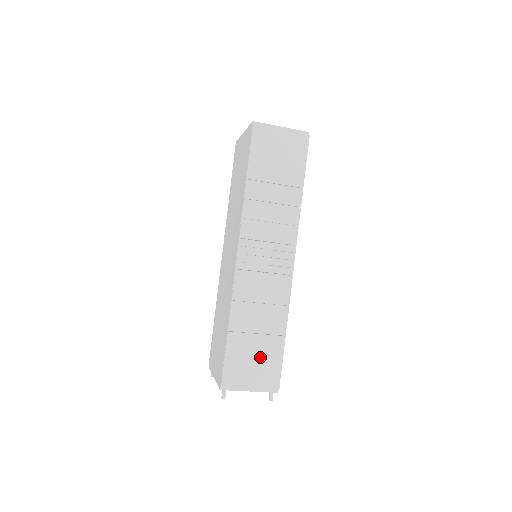
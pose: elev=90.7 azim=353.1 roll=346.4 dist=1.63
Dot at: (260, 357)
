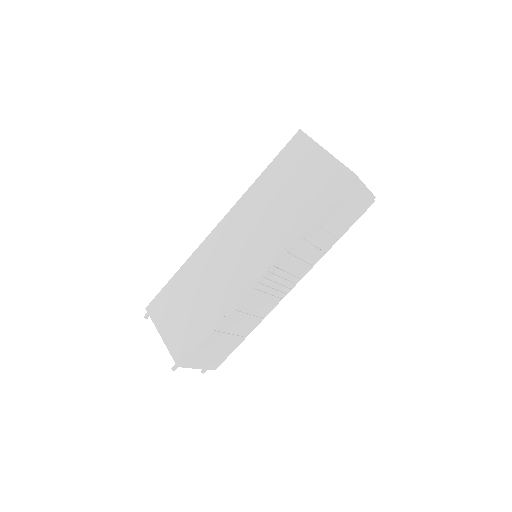
Dot at: (221, 349)
